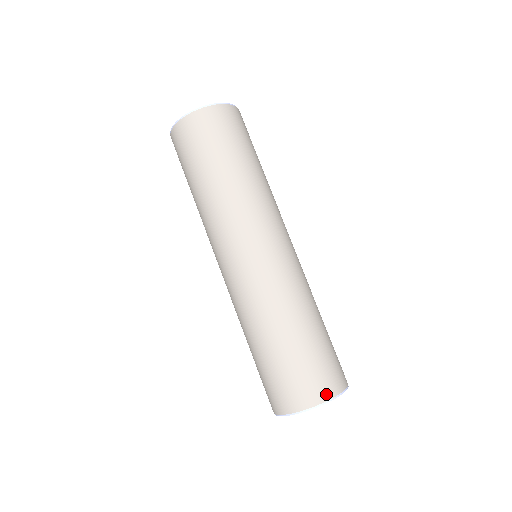
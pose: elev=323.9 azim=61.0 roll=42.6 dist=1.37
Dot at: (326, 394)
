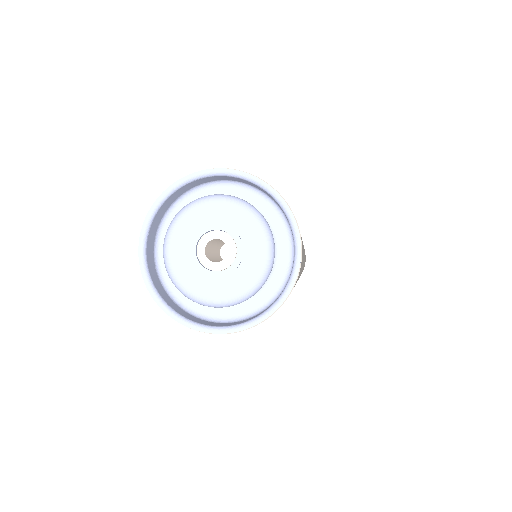
Dot at: occluded
